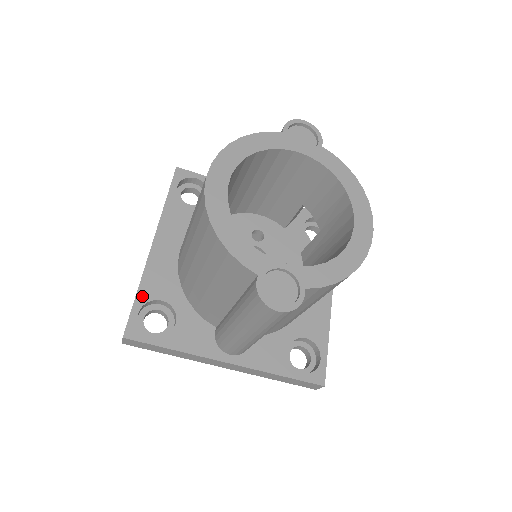
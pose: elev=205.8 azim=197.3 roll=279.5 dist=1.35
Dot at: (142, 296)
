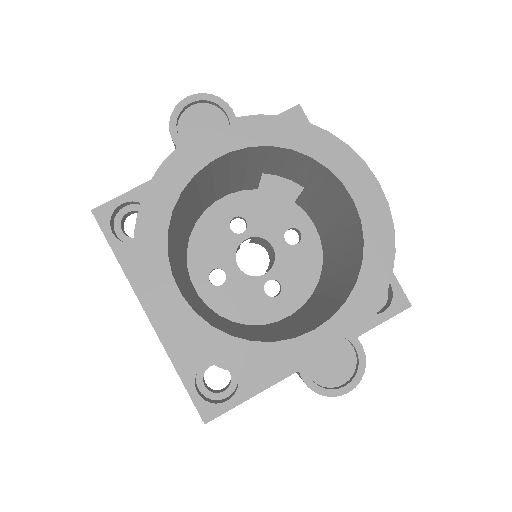
Dot at: (186, 375)
